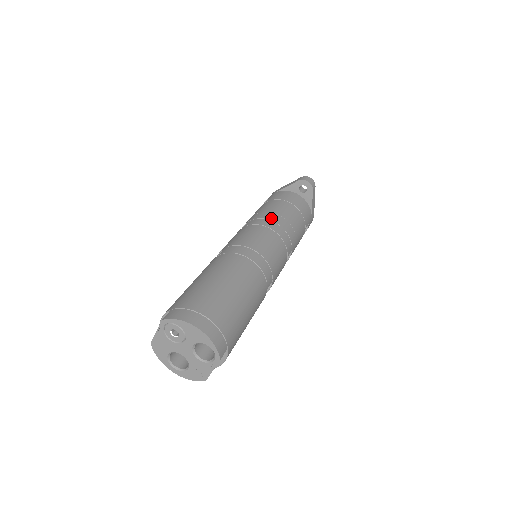
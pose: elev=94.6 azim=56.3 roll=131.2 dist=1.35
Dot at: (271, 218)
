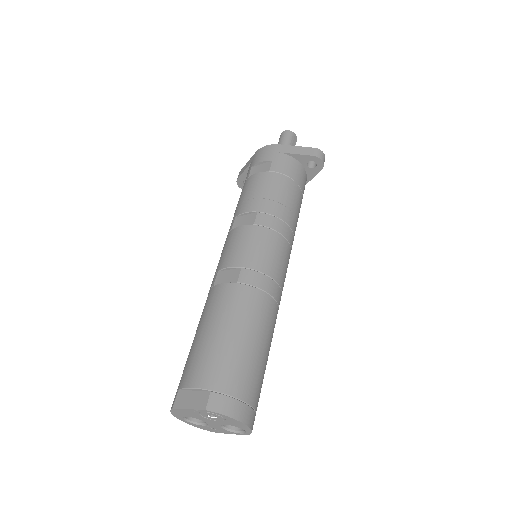
Dot at: (285, 218)
